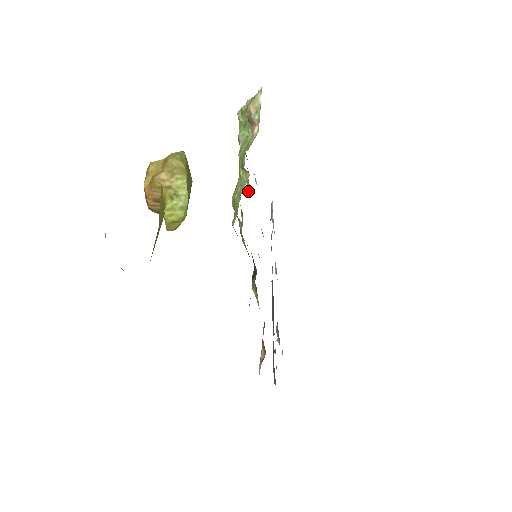
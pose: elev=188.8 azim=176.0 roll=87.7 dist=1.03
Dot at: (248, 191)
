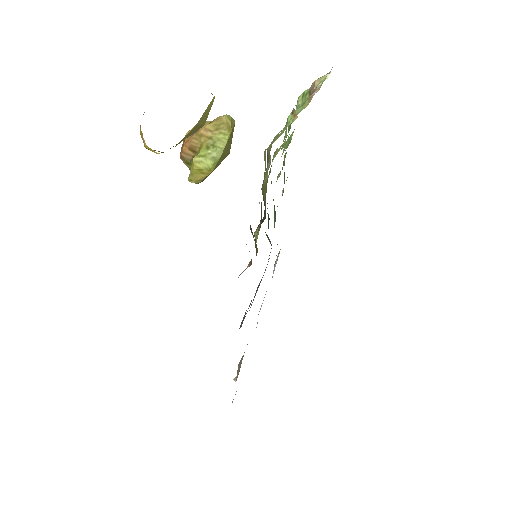
Dot at: occluded
